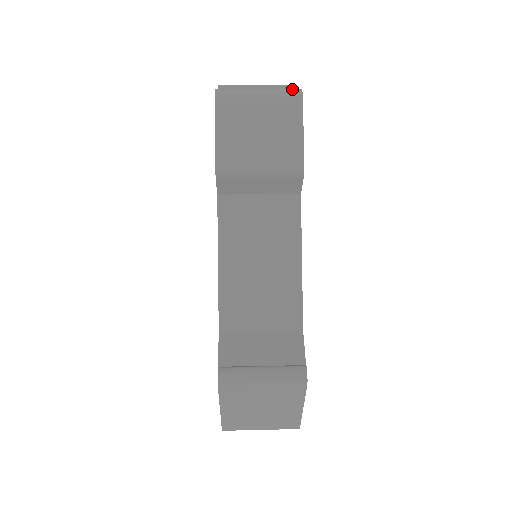
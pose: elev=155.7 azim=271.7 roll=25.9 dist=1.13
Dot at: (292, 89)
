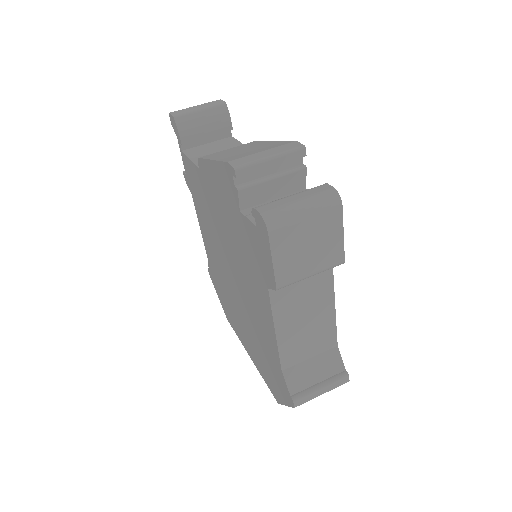
Dot at: (330, 195)
